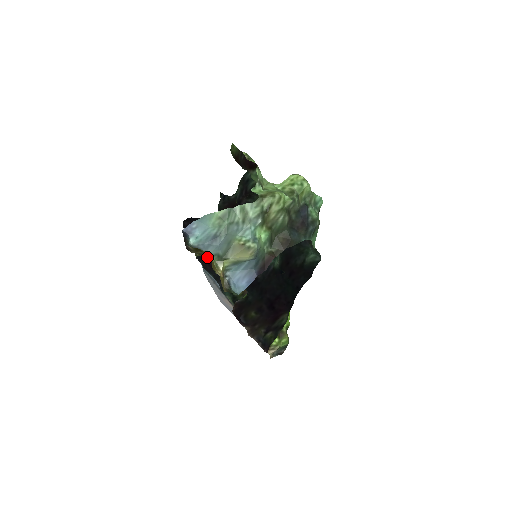
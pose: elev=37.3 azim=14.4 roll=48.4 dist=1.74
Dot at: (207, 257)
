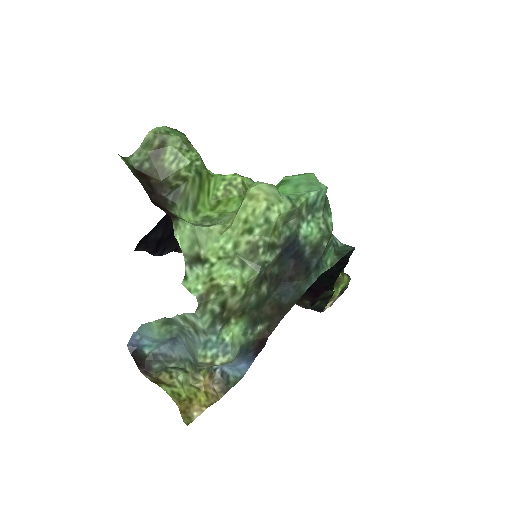
Dot at: (177, 368)
